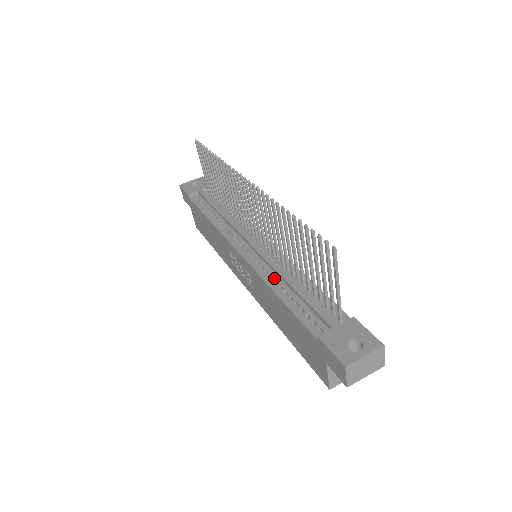
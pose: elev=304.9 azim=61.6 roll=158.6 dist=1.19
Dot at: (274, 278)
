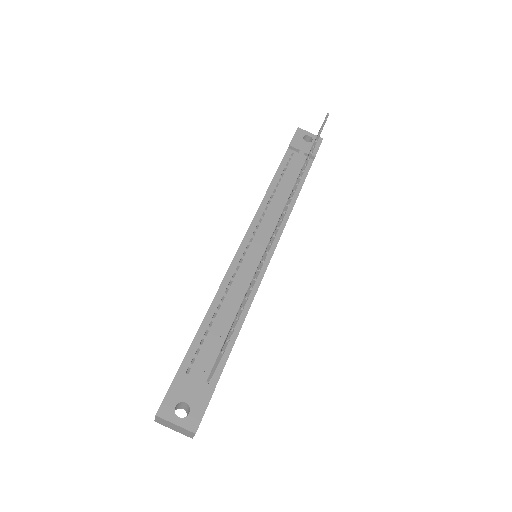
Dot at: (227, 294)
